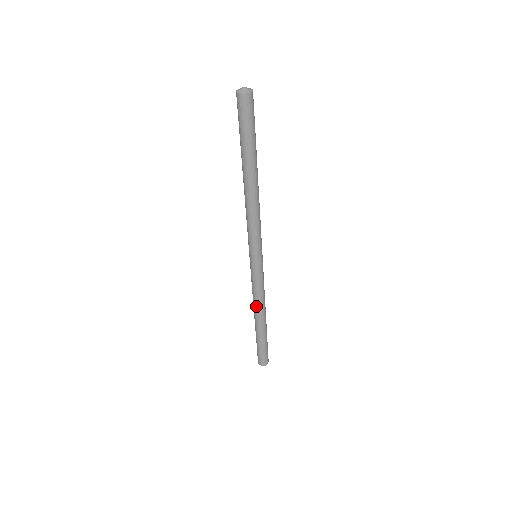
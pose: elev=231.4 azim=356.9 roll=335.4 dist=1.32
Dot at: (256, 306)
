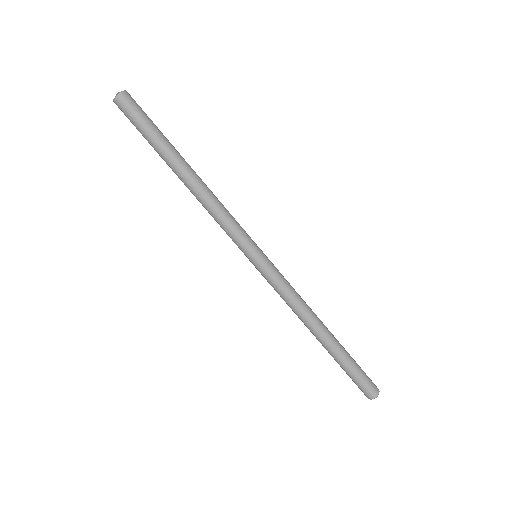
Dot at: (298, 317)
